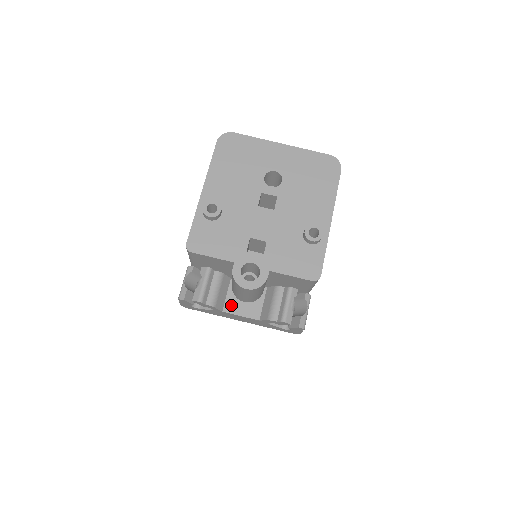
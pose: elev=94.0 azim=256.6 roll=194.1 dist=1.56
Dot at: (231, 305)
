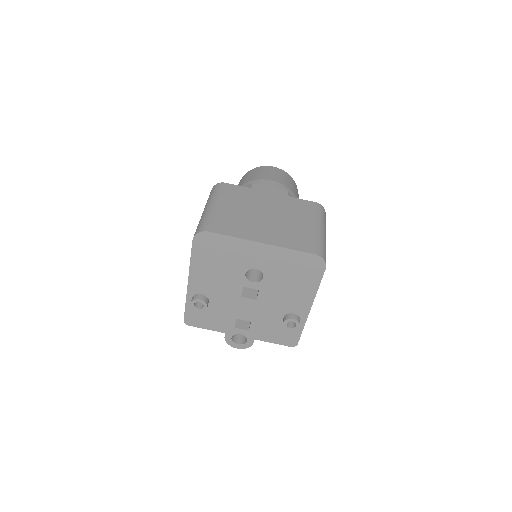
Dot at: occluded
